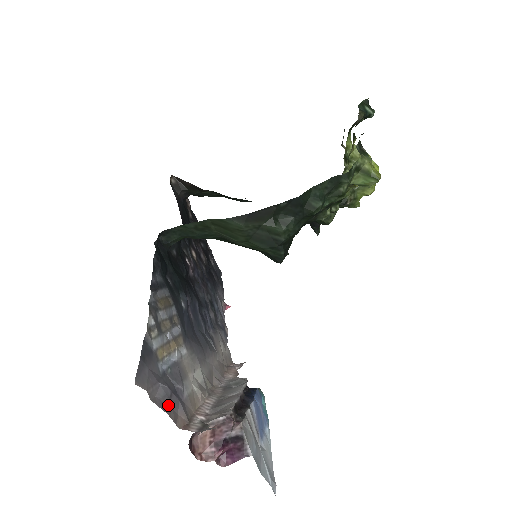
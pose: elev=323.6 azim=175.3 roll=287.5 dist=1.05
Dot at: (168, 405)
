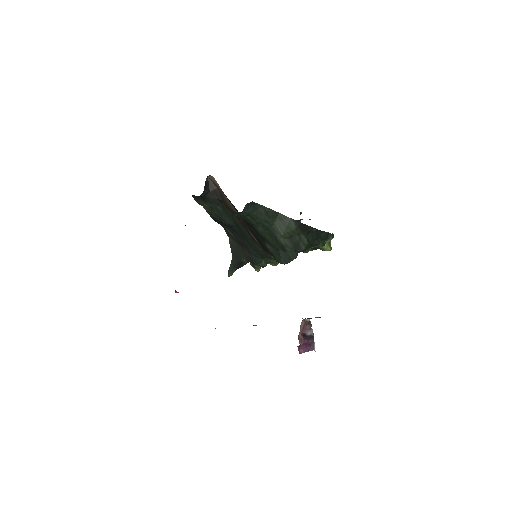
Dot at: occluded
